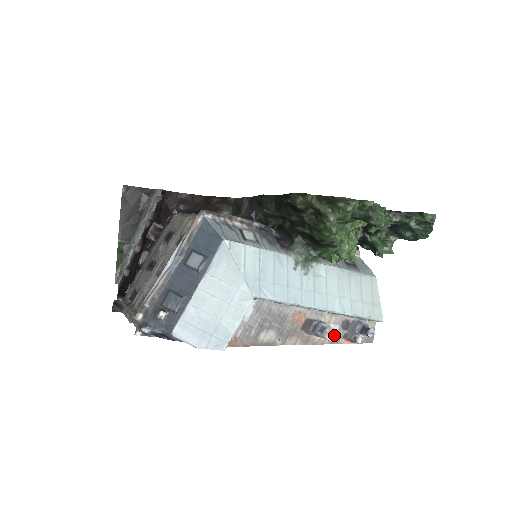
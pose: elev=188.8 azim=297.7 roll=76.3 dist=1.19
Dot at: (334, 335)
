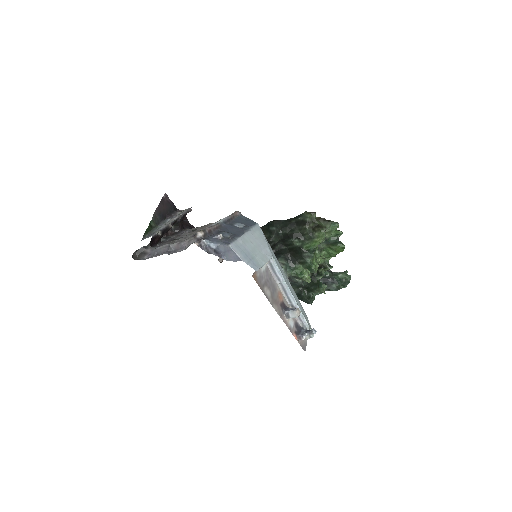
Dot at: (291, 326)
